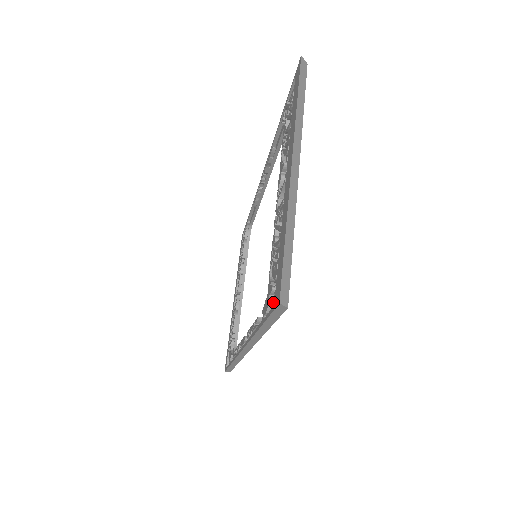
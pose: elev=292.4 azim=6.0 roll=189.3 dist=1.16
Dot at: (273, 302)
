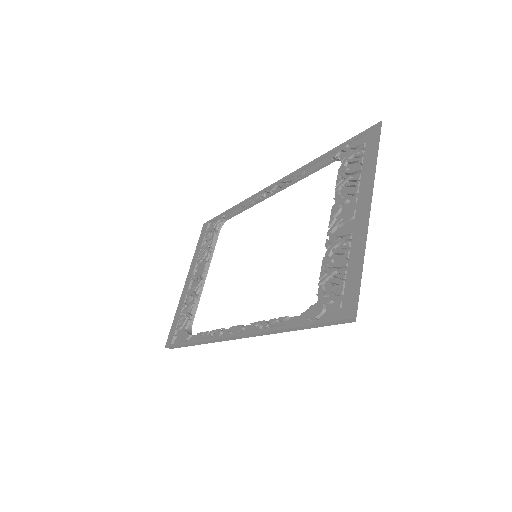
Dot at: (325, 311)
